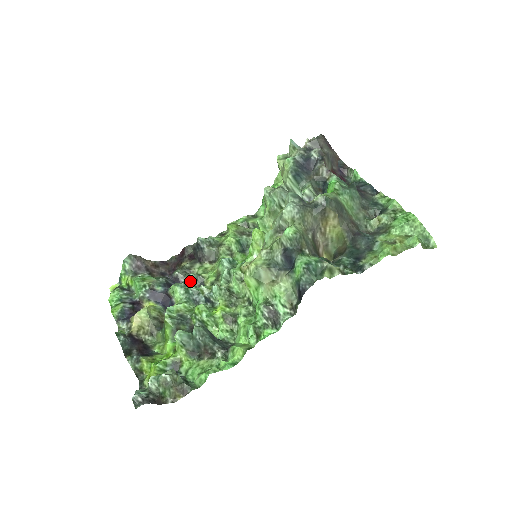
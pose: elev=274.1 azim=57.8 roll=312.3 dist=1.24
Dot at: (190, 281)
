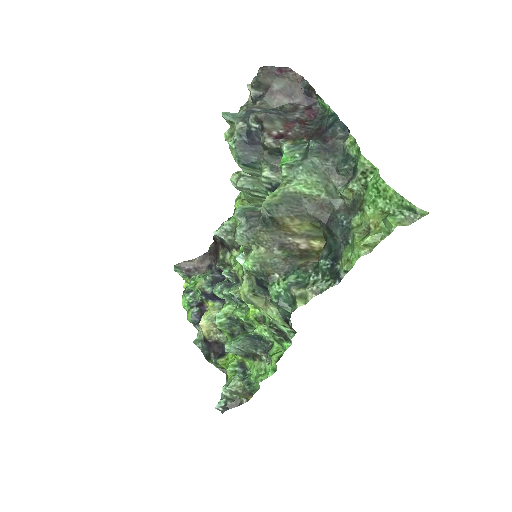
Dot at: (226, 278)
